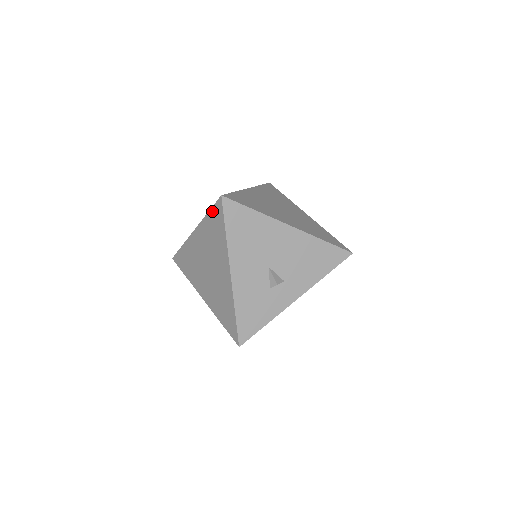
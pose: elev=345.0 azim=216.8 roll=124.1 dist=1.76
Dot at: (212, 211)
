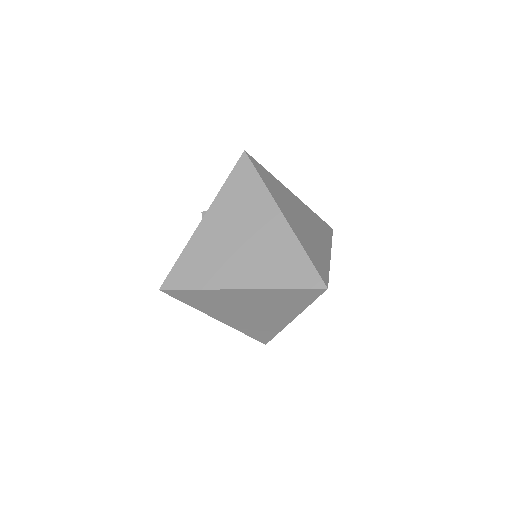
Dot at: (298, 291)
